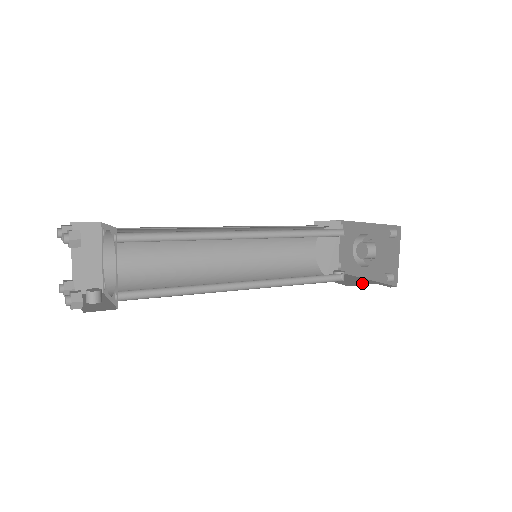
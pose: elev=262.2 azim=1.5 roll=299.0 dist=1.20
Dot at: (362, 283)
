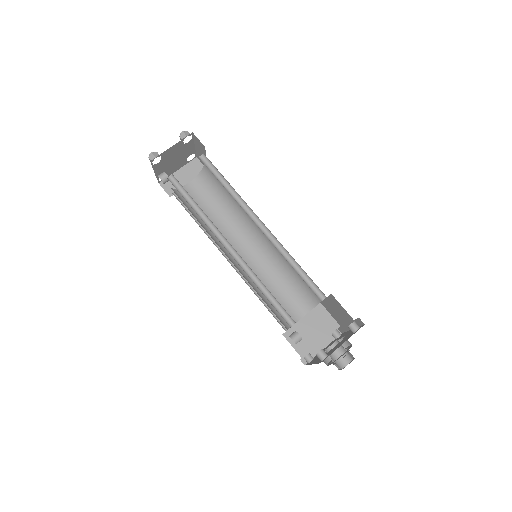
Dot at: occluded
